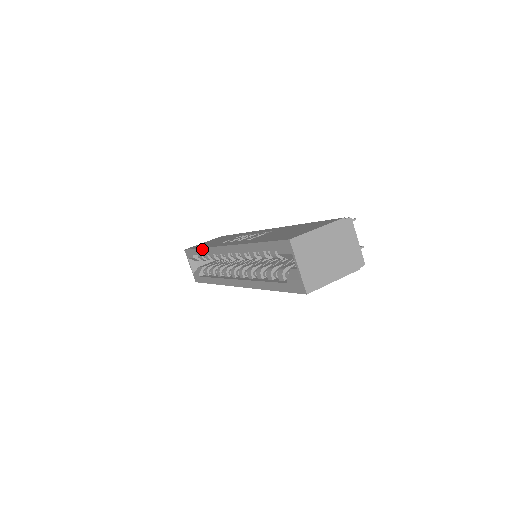
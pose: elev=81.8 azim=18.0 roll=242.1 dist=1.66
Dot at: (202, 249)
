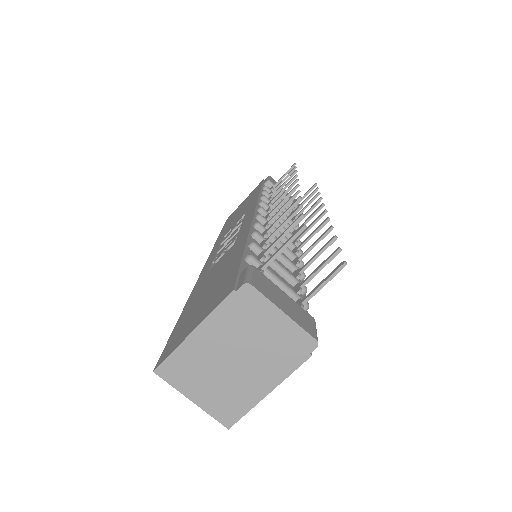
Dot at: occluded
